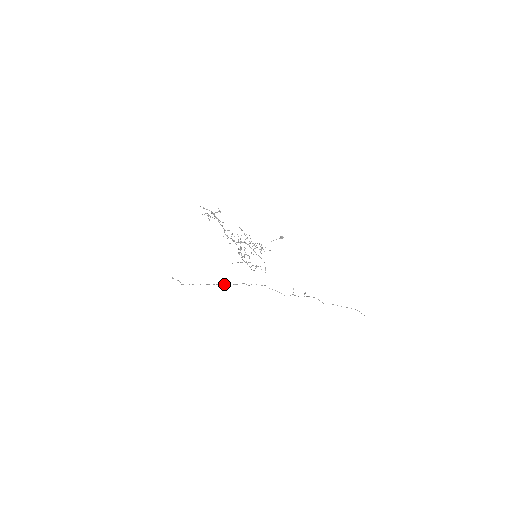
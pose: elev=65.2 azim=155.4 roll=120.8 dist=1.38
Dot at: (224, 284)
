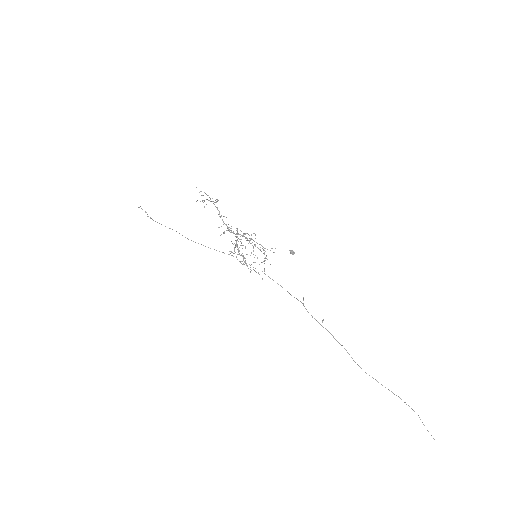
Dot at: (205, 246)
